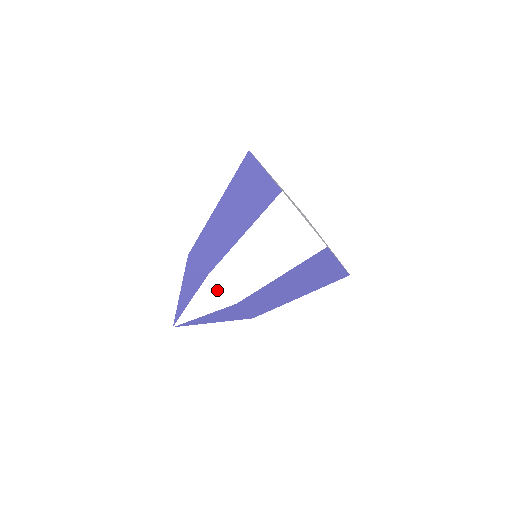
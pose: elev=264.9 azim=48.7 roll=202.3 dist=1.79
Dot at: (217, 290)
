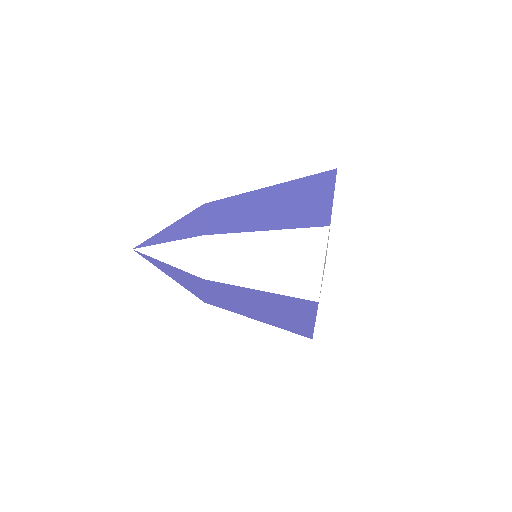
Dot at: (199, 254)
